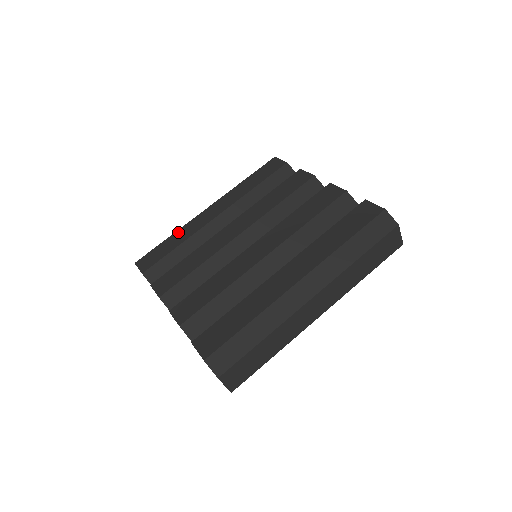
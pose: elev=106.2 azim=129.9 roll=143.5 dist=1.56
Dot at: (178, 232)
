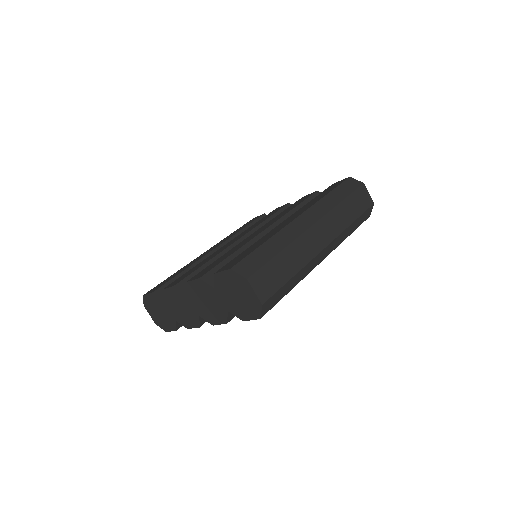
Dot at: (181, 269)
